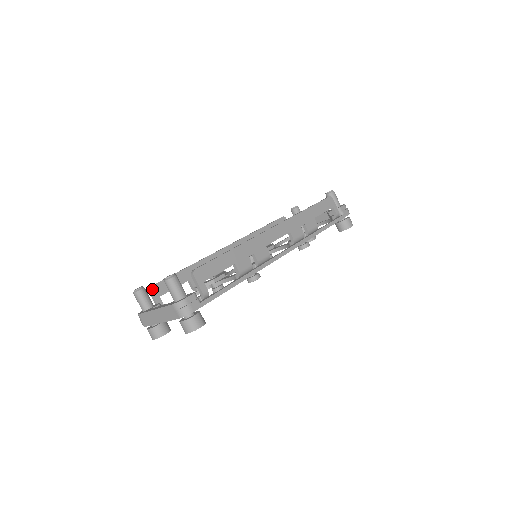
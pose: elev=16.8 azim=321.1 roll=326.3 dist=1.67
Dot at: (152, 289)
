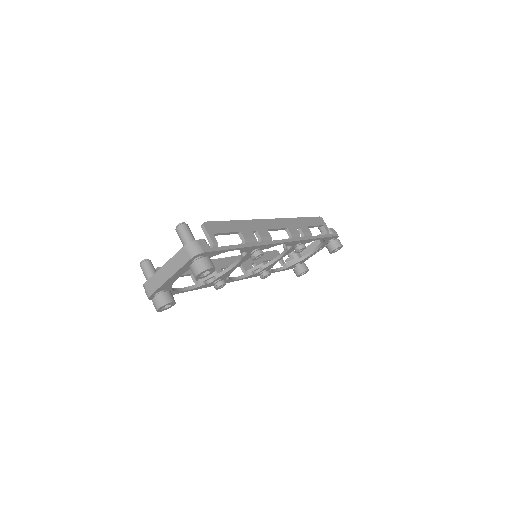
Dot at: (157, 270)
